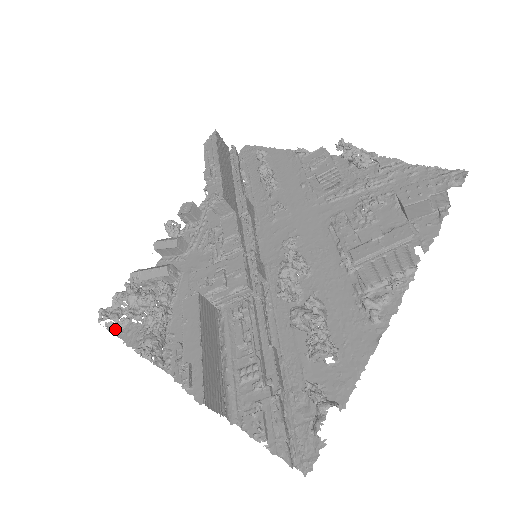
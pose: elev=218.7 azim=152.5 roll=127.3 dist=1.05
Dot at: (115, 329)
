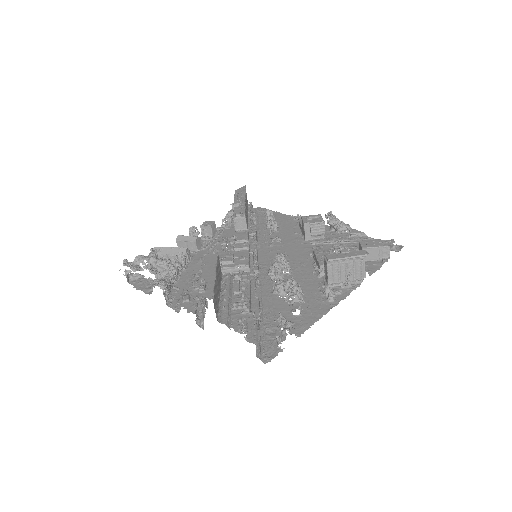
Dot at: (128, 278)
